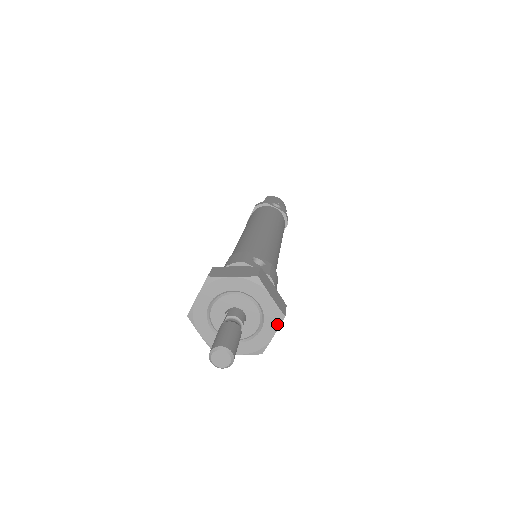
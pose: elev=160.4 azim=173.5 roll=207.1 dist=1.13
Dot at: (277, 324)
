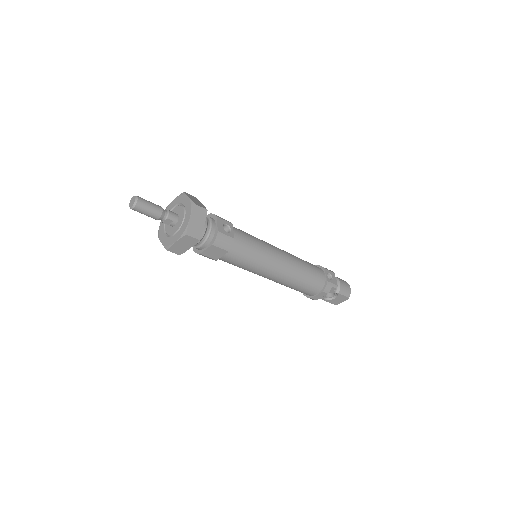
Dot at: (181, 236)
